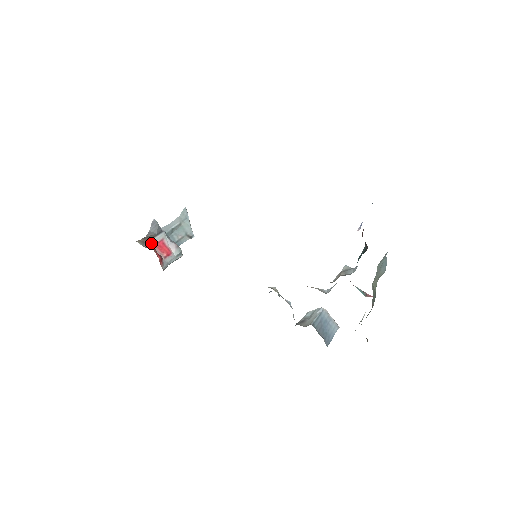
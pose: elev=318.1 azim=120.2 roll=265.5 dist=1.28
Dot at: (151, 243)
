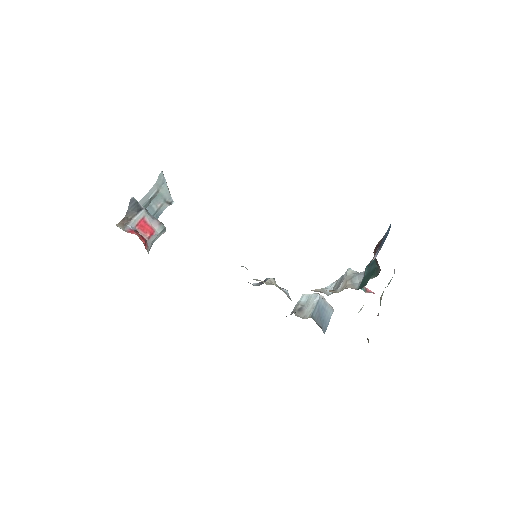
Dot at: (132, 224)
